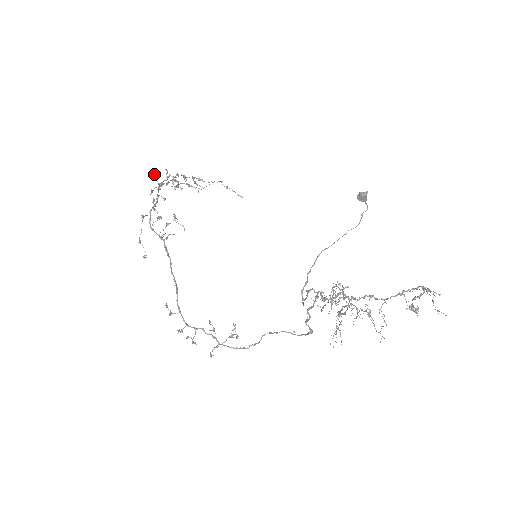
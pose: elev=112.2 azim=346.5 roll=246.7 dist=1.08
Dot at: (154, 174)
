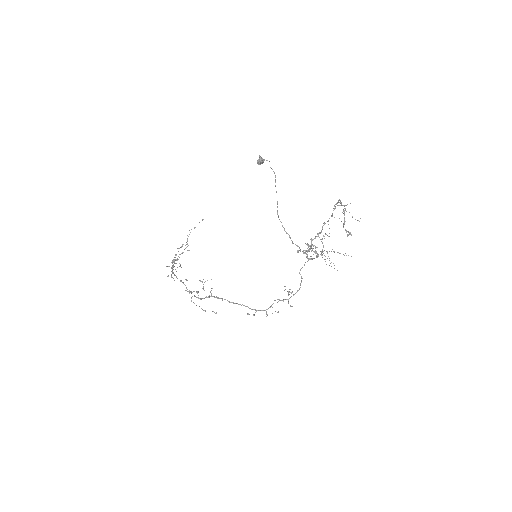
Dot at: occluded
